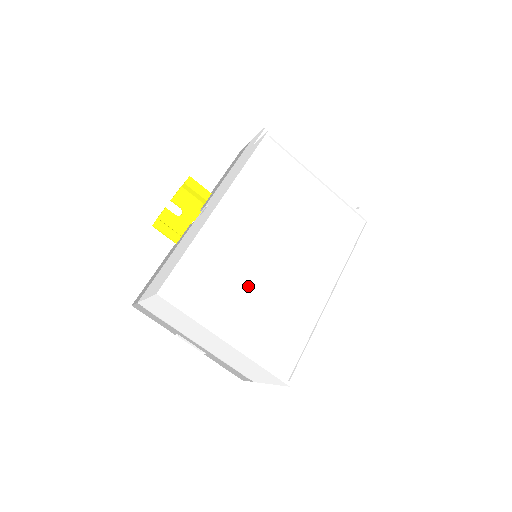
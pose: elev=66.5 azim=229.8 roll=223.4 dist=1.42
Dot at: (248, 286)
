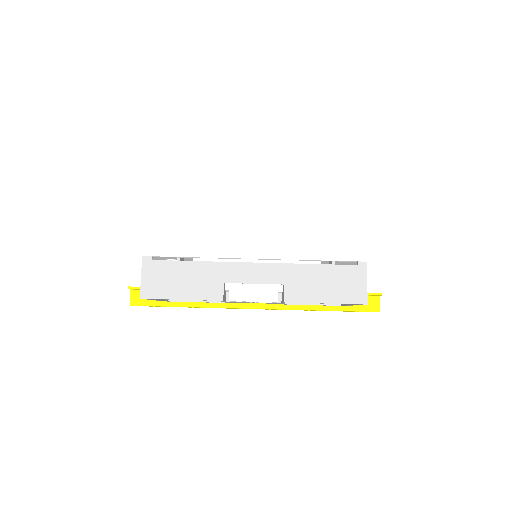
Dot at: occluded
